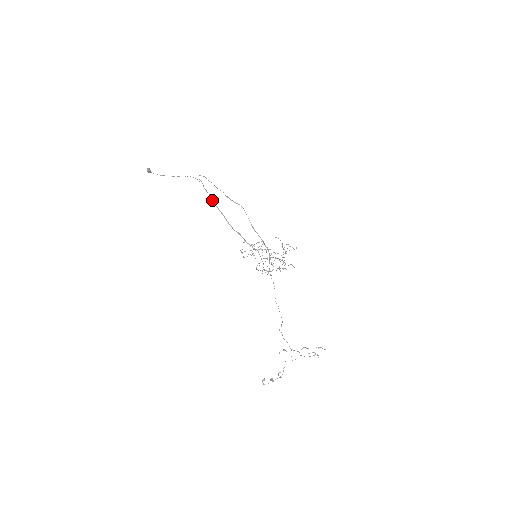
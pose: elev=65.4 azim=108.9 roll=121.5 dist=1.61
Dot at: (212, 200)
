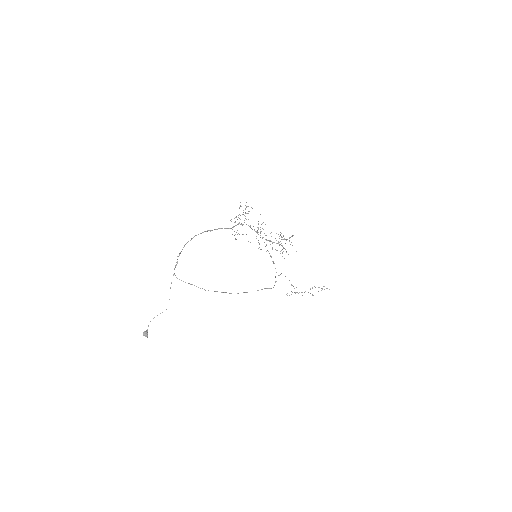
Dot at: occluded
